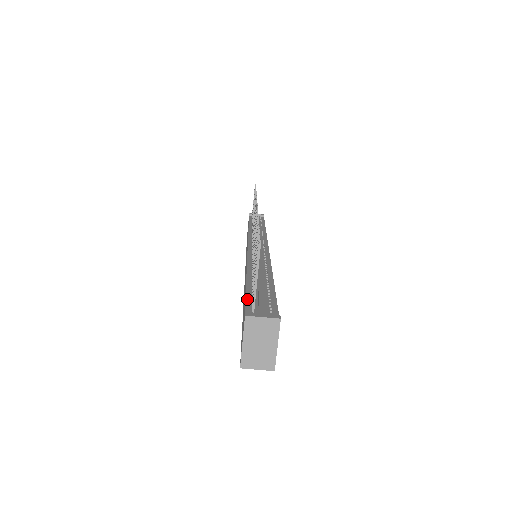
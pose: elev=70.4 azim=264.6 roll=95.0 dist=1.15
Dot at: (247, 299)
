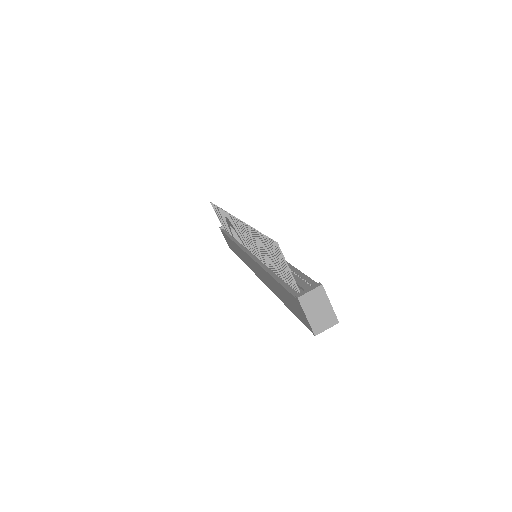
Dot at: (286, 287)
